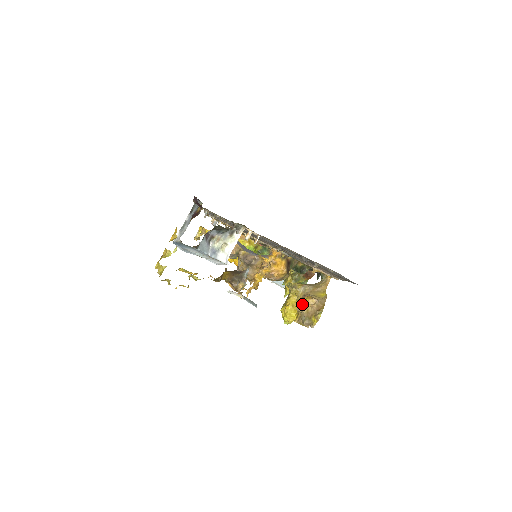
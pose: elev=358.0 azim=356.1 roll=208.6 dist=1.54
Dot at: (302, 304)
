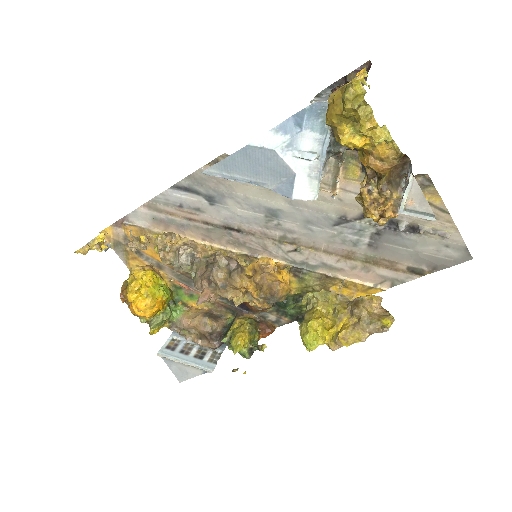
Dot at: (363, 303)
